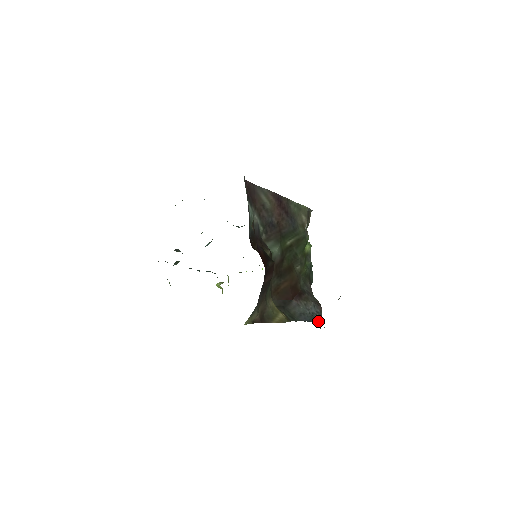
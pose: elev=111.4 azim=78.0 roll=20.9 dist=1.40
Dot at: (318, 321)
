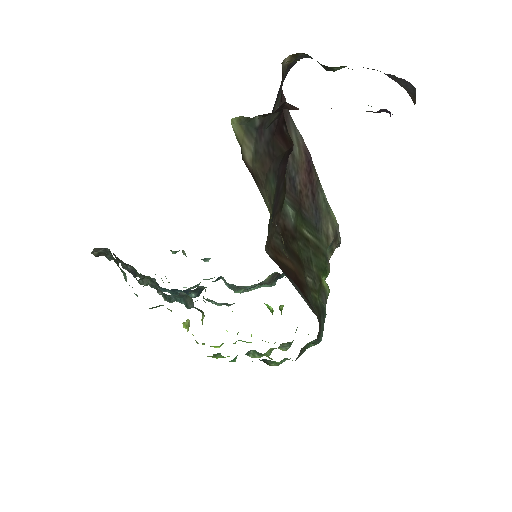
Dot at: occluded
